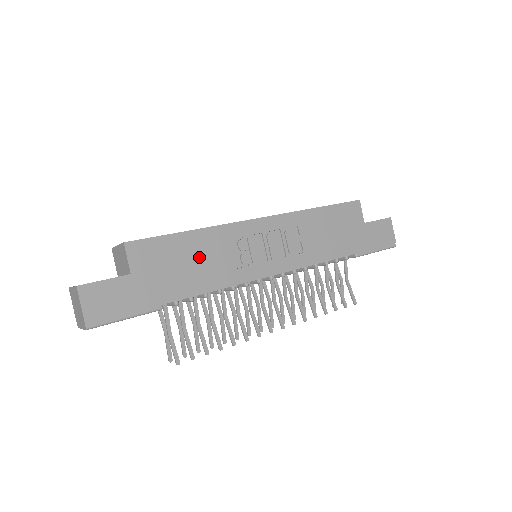
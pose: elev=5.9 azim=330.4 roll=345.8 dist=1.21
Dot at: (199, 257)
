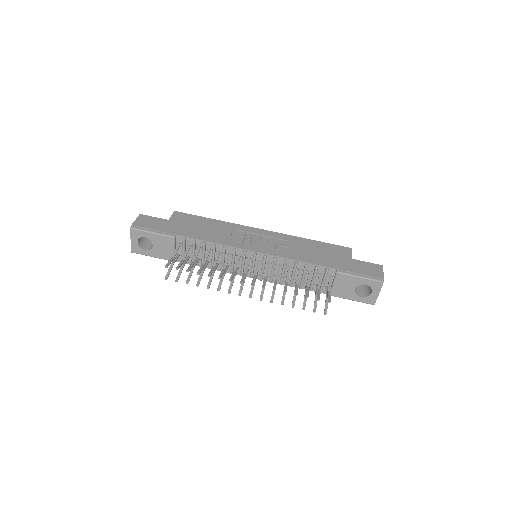
Dot at: (211, 228)
